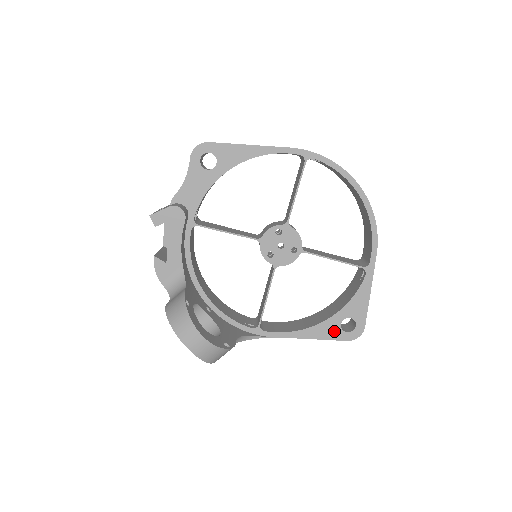
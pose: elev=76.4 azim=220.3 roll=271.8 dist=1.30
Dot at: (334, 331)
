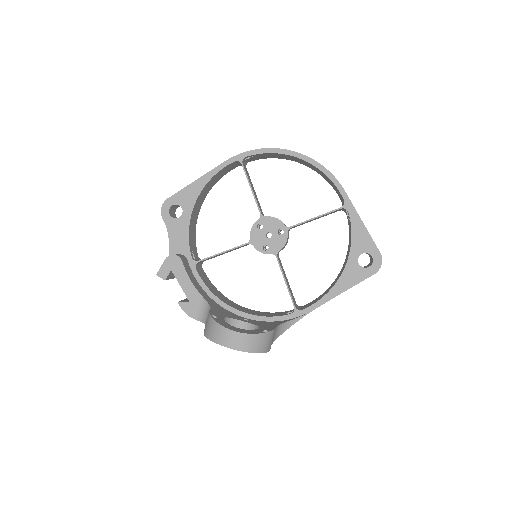
Dot at: (358, 273)
